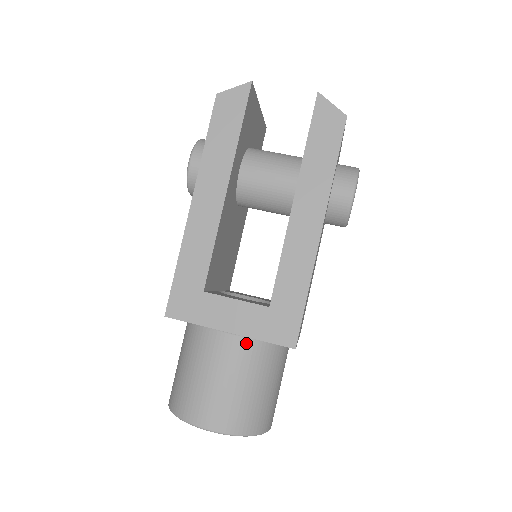
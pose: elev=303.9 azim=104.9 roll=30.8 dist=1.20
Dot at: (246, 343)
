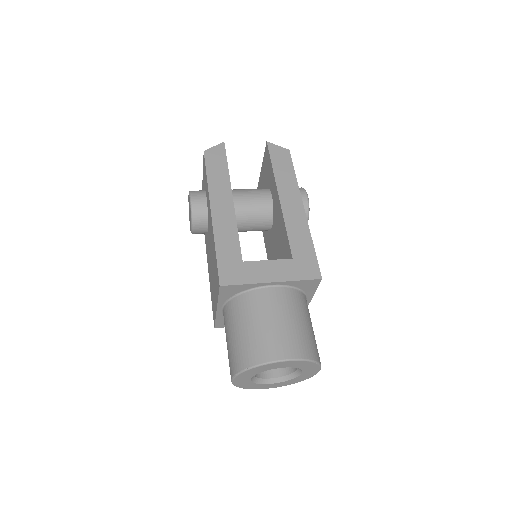
Dot at: (285, 291)
